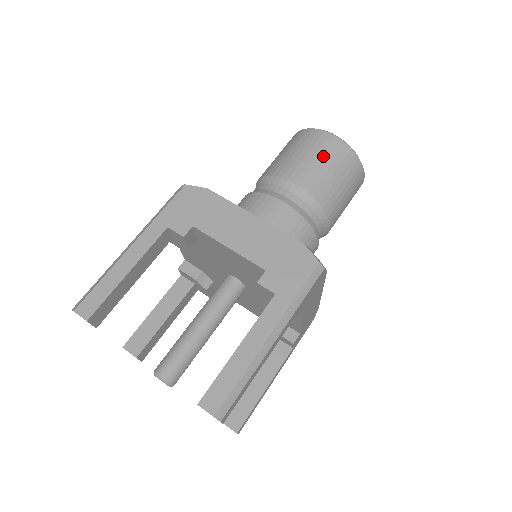
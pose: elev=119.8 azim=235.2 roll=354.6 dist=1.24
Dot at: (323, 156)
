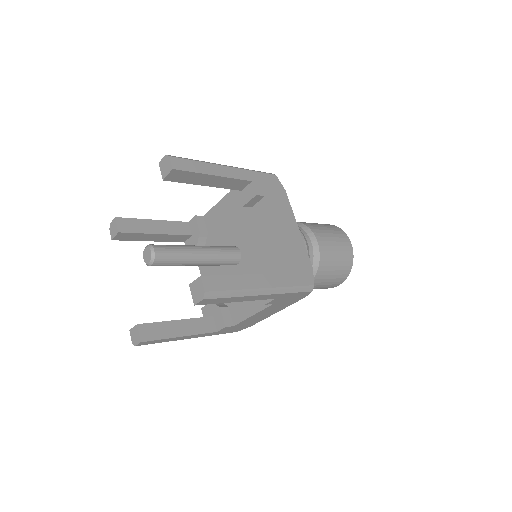
Dot at: (340, 247)
